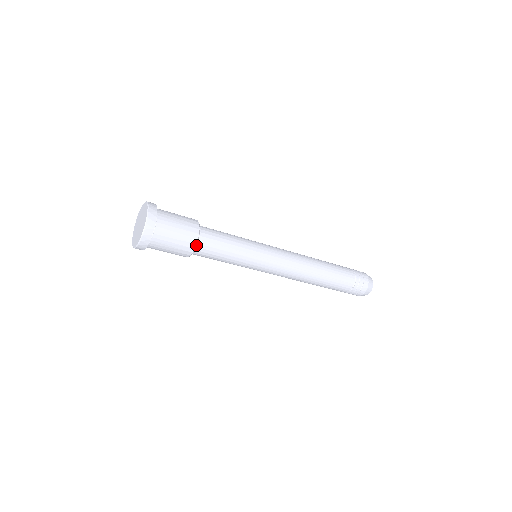
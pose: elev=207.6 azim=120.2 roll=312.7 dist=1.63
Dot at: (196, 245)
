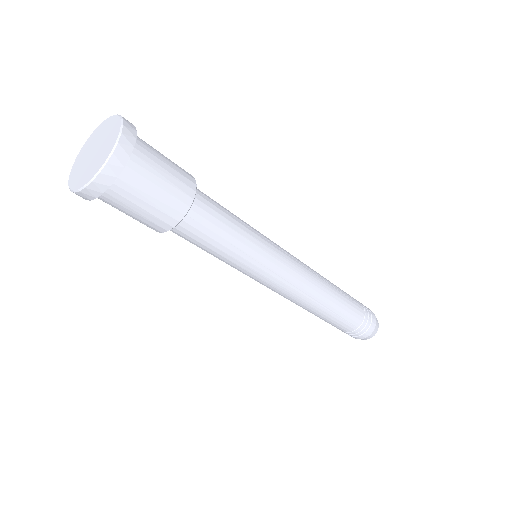
Dot at: occluded
